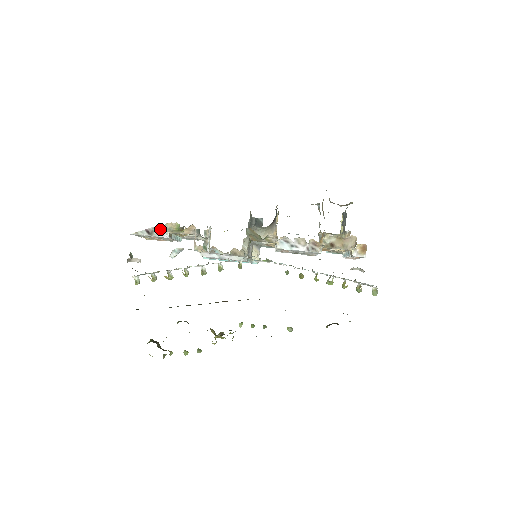
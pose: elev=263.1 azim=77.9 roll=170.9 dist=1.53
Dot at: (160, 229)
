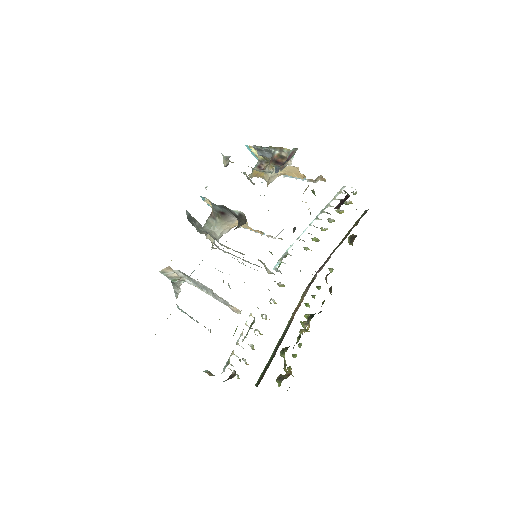
Dot at: occluded
